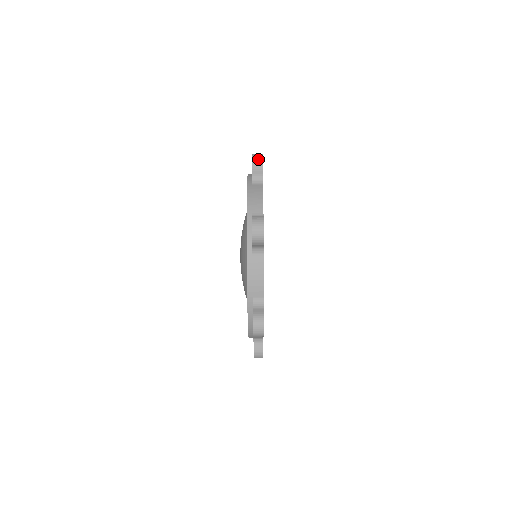
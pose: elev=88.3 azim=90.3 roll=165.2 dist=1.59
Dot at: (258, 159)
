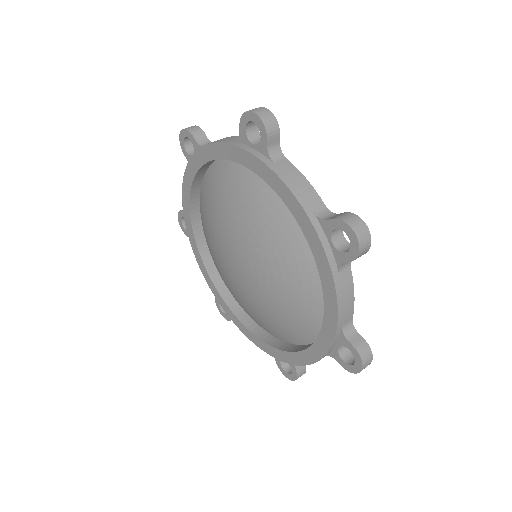
Dot at: (191, 127)
